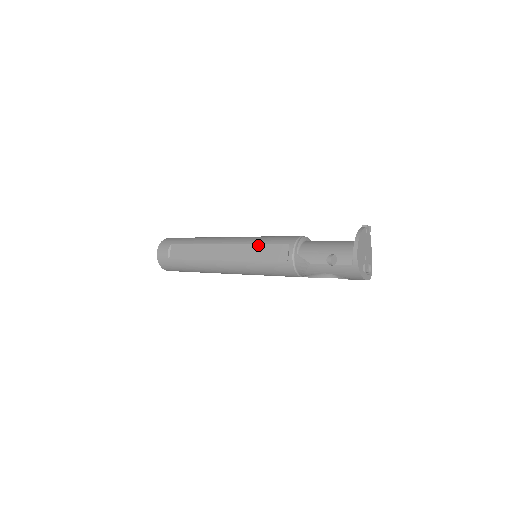
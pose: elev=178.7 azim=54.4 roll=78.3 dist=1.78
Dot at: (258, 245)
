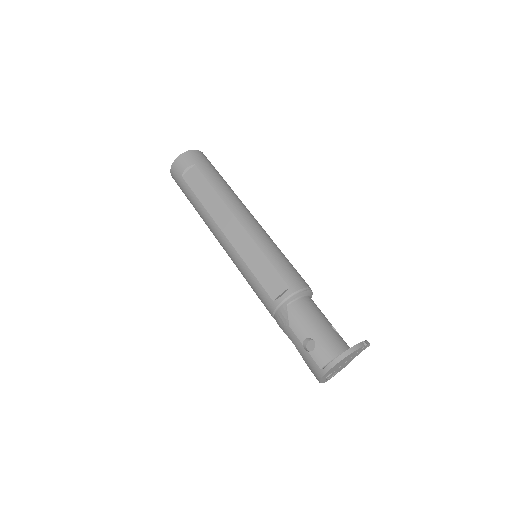
Dot at: (264, 256)
